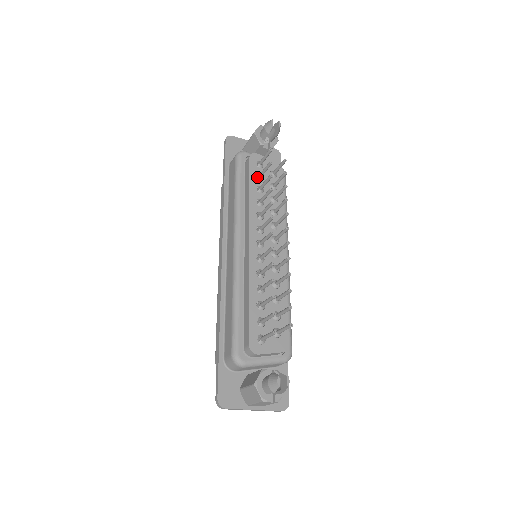
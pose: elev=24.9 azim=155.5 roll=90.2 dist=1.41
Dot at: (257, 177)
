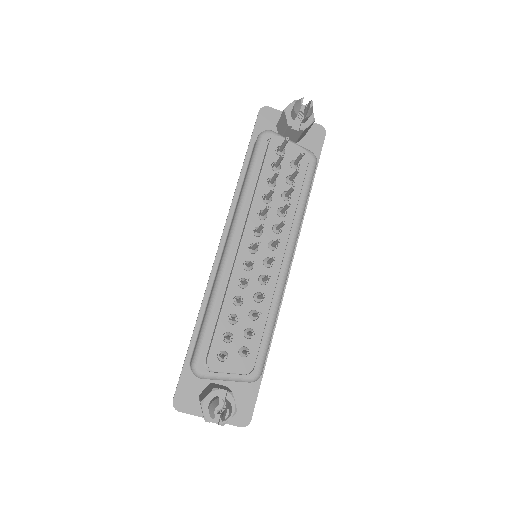
Dot at: occluded
